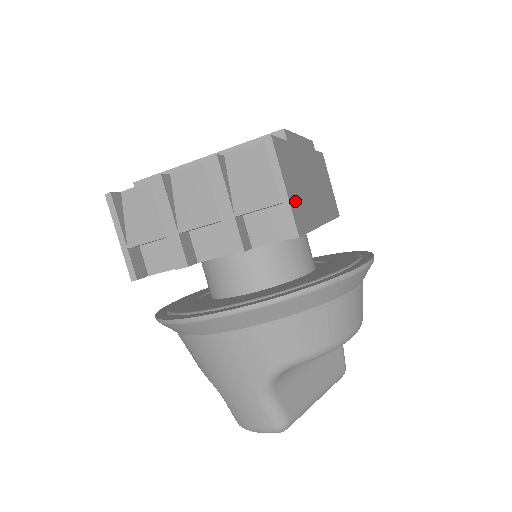
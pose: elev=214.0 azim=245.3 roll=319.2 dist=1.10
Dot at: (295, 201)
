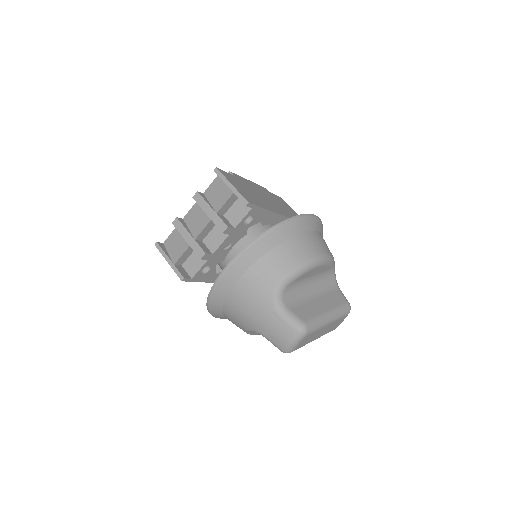
Dot at: (243, 193)
